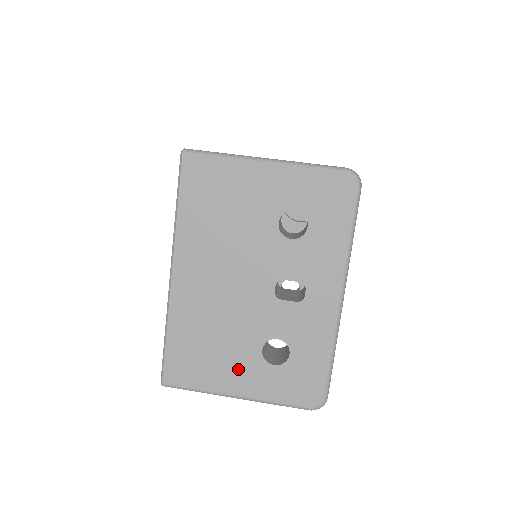
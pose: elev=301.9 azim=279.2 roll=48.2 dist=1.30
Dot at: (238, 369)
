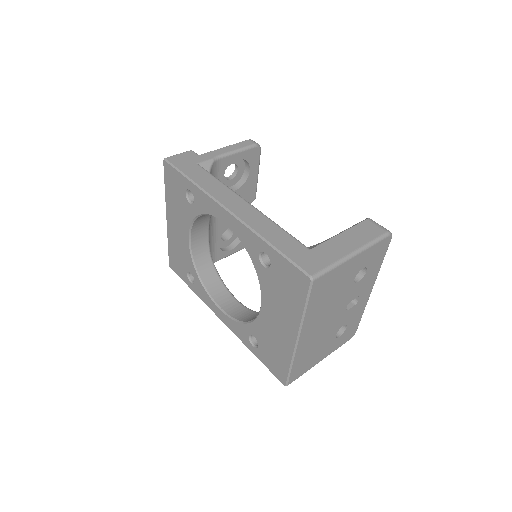
Dot at: (324, 351)
